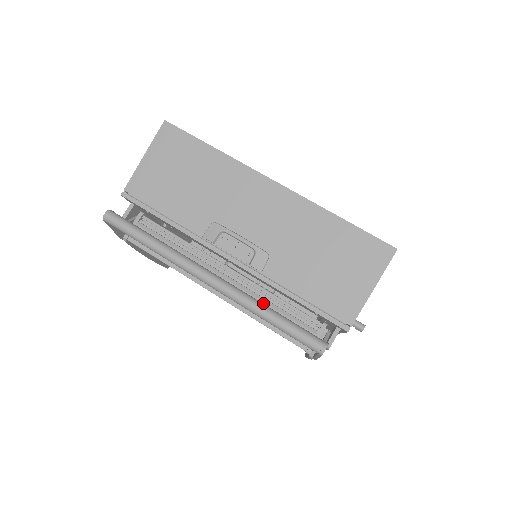
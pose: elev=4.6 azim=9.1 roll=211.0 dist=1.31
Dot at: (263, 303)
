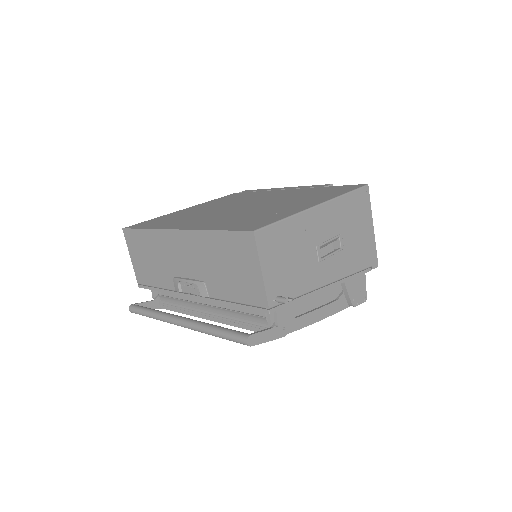
Dot at: (231, 313)
